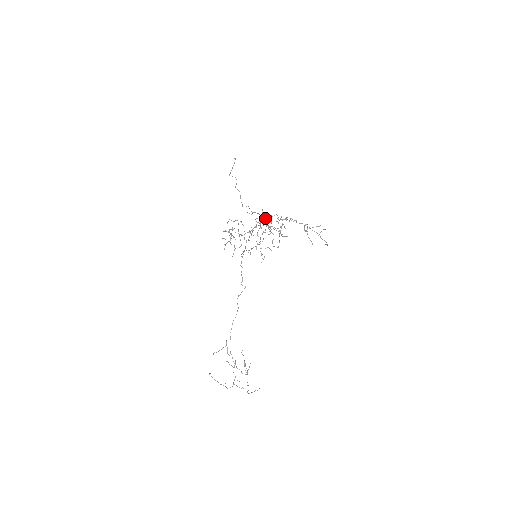
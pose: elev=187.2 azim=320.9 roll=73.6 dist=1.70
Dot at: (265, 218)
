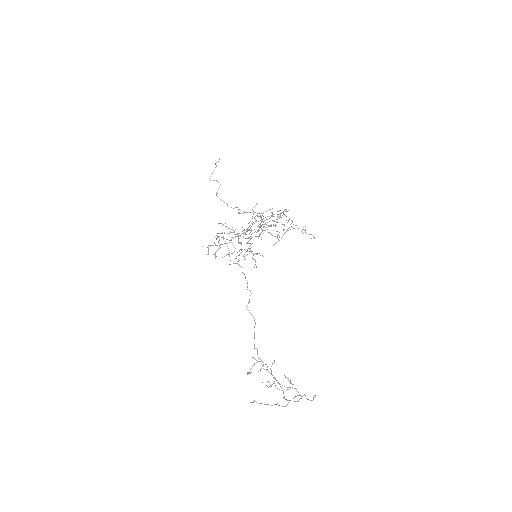
Dot at: occluded
